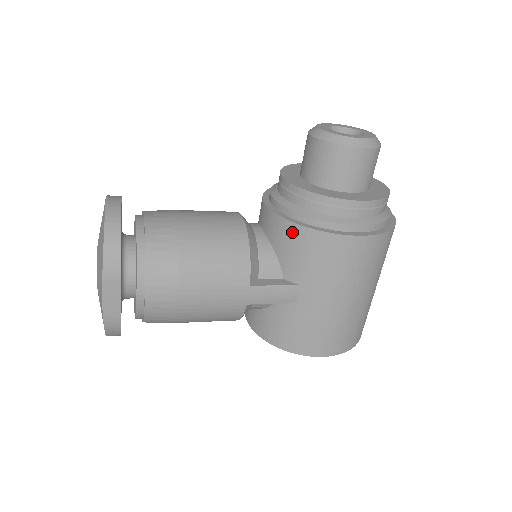
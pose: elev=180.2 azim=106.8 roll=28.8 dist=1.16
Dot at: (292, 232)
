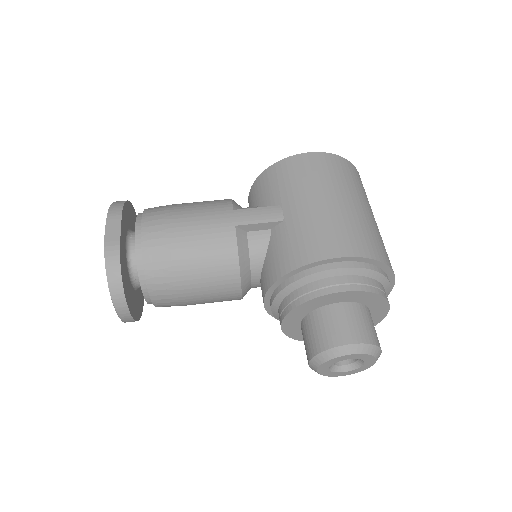
Dot at: occluded
